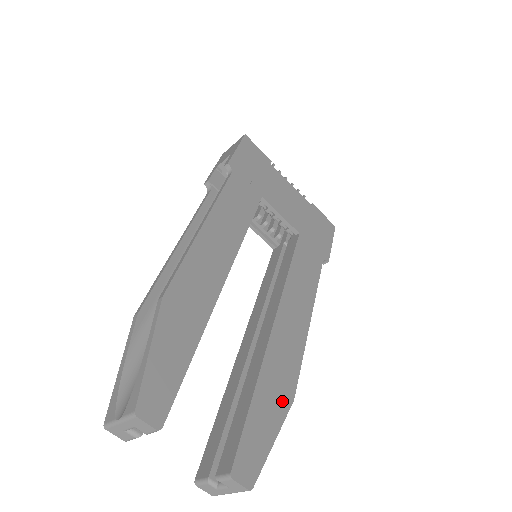
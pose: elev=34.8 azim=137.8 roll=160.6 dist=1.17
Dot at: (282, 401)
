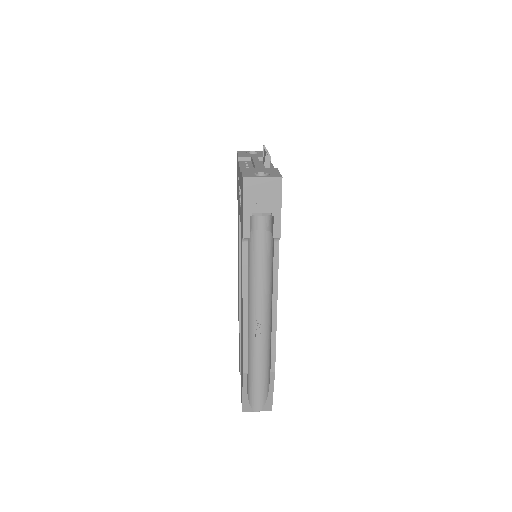
Dot at: occluded
